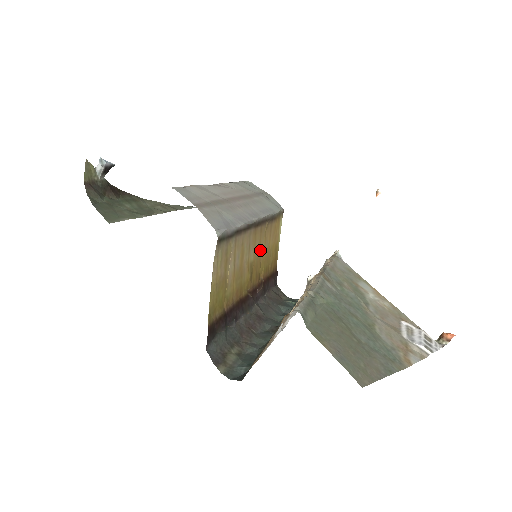
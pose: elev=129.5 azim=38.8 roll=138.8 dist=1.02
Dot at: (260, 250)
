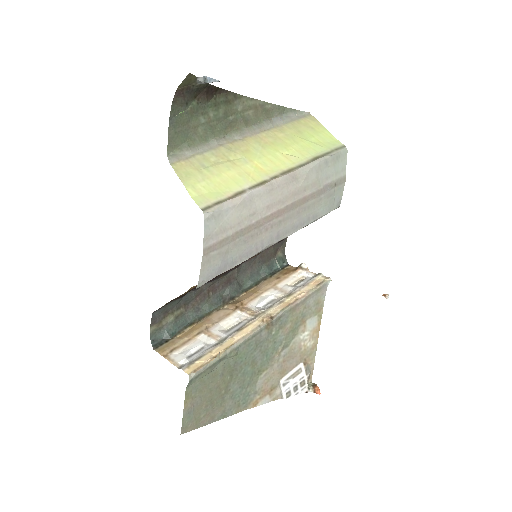
Dot at: occluded
